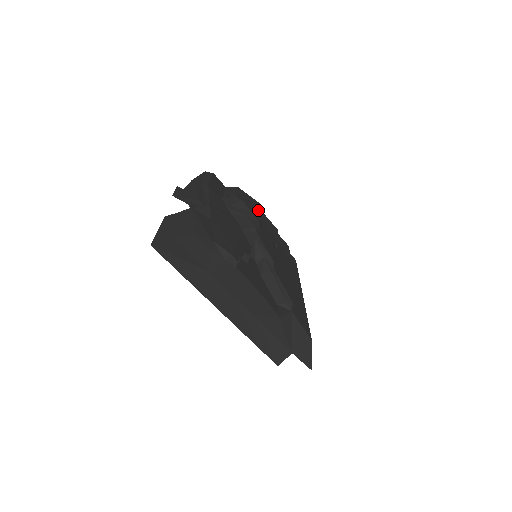
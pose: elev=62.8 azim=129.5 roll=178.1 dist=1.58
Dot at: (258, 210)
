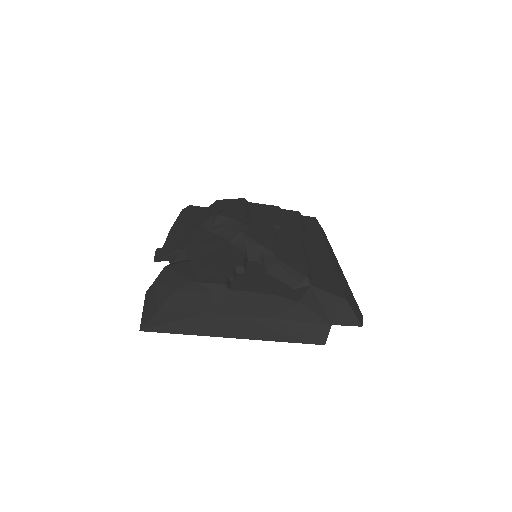
Dot at: (242, 208)
